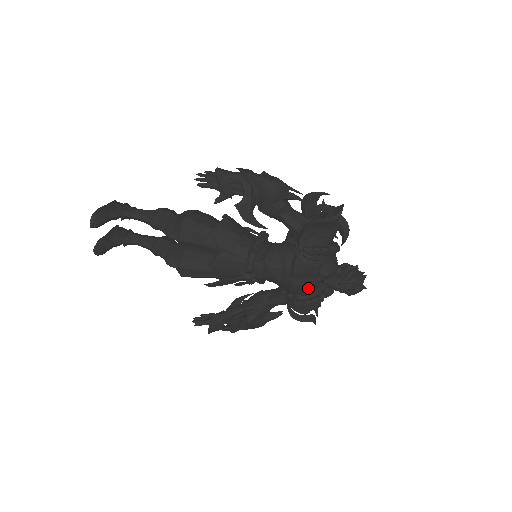
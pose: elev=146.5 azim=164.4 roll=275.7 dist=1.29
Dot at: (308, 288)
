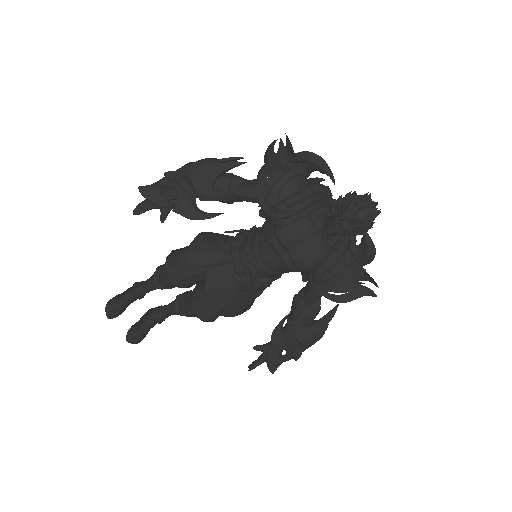
Dot at: (317, 254)
